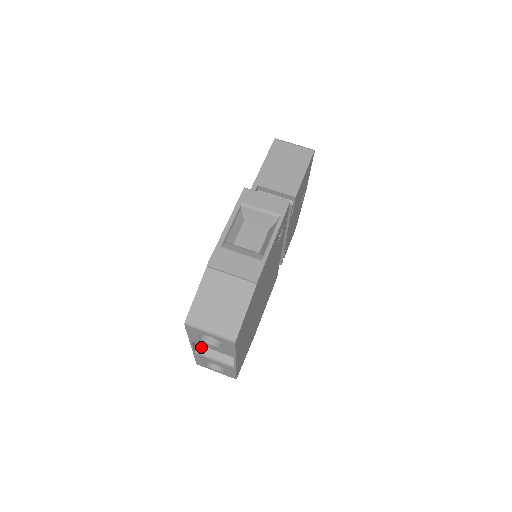
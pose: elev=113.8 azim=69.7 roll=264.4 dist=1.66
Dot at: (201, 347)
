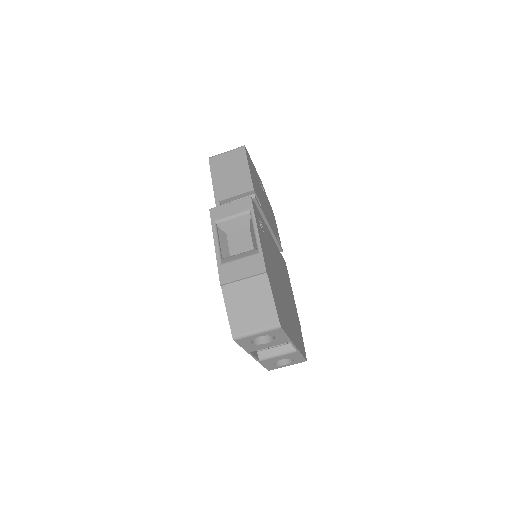
Dot at: (261, 353)
